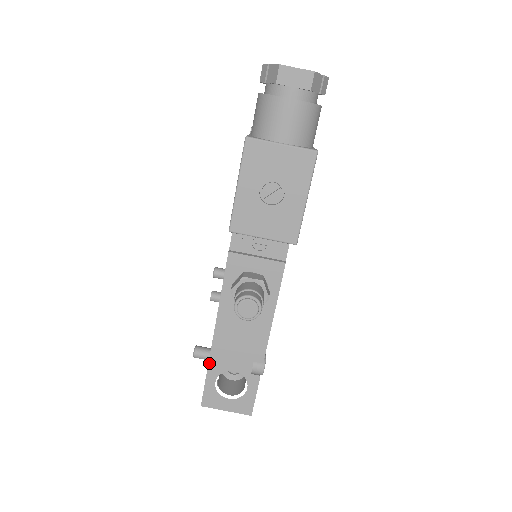
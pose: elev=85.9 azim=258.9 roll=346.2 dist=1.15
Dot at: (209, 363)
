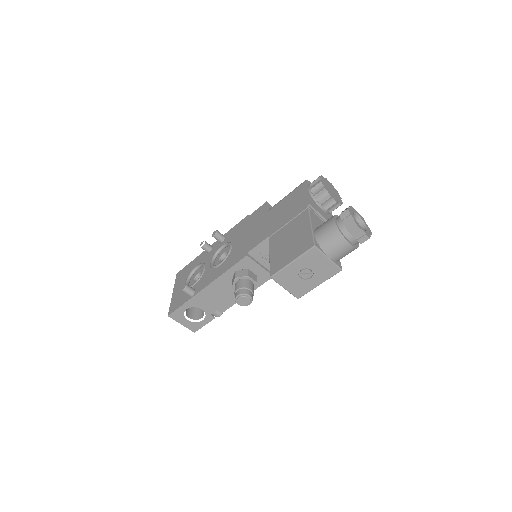
Dot at: (190, 299)
